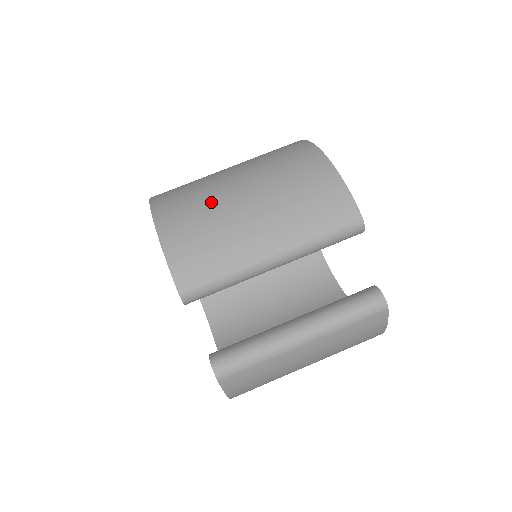
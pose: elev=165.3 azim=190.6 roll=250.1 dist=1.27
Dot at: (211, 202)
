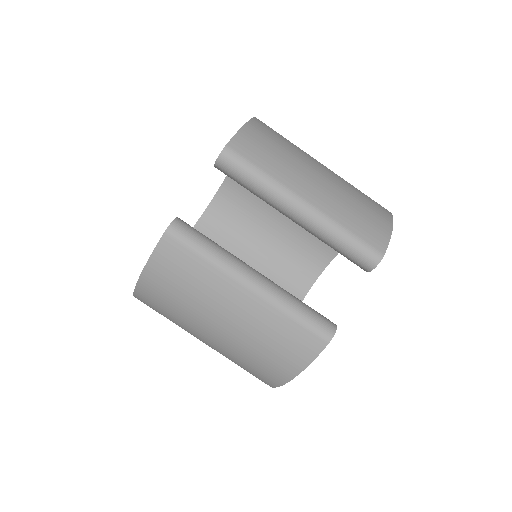
Dot at: (299, 149)
